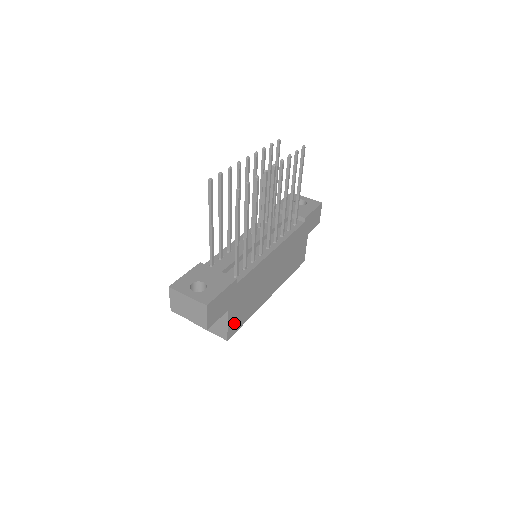
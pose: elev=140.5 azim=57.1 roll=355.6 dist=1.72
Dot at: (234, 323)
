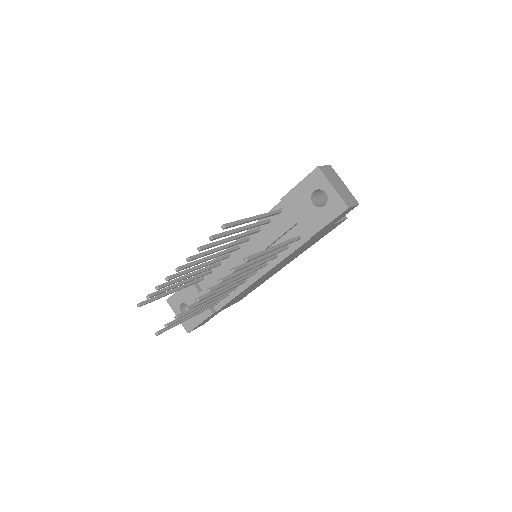
Dot at: occluded
